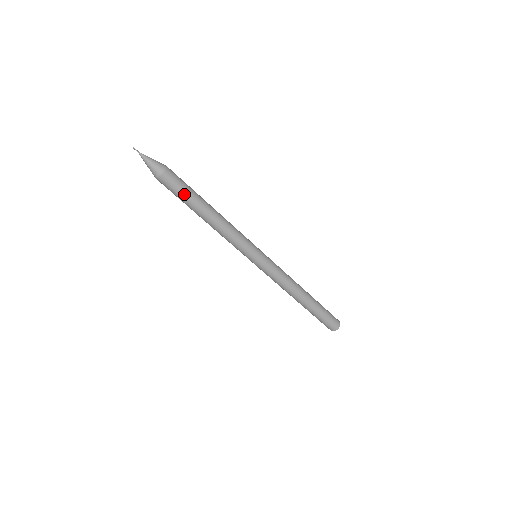
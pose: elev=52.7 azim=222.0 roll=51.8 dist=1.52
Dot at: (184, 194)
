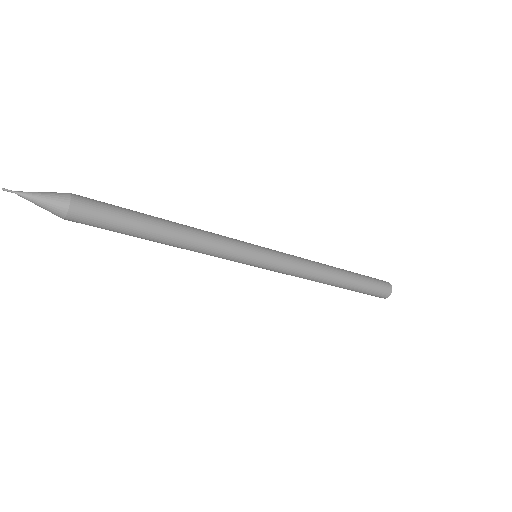
Dot at: (118, 221)
